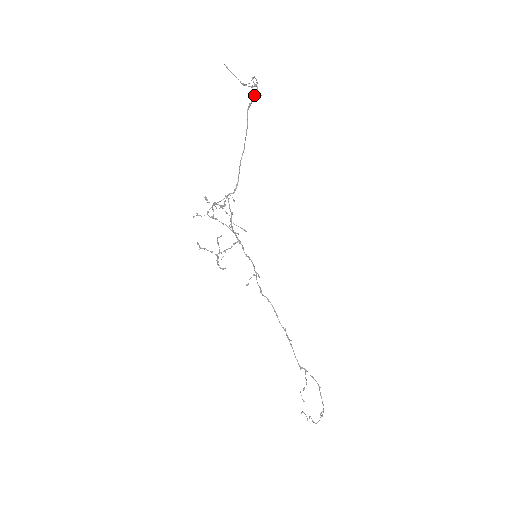
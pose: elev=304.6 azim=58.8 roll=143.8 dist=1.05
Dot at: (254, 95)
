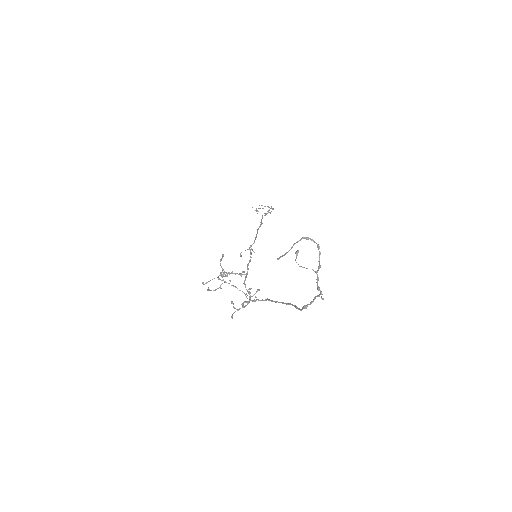
Dot at: occluded
